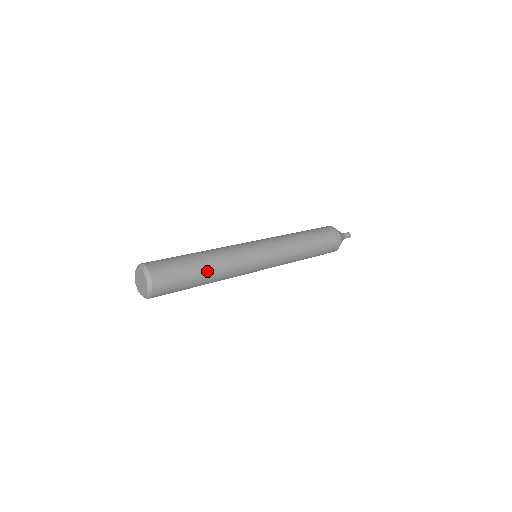
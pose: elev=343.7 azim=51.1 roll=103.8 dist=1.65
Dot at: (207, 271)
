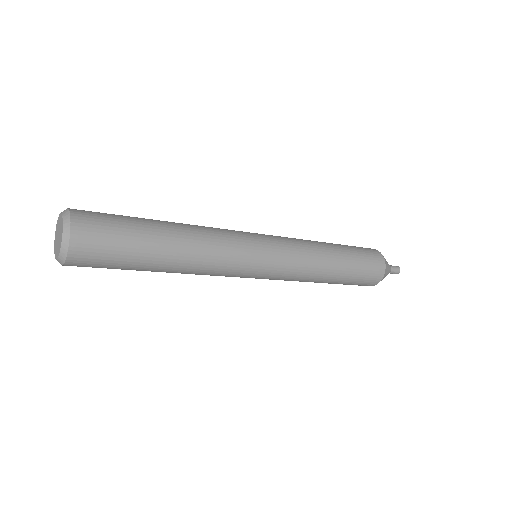
Dot at: (168, 227)
